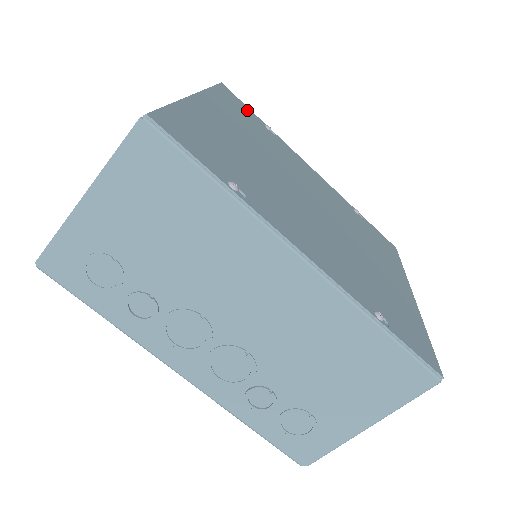
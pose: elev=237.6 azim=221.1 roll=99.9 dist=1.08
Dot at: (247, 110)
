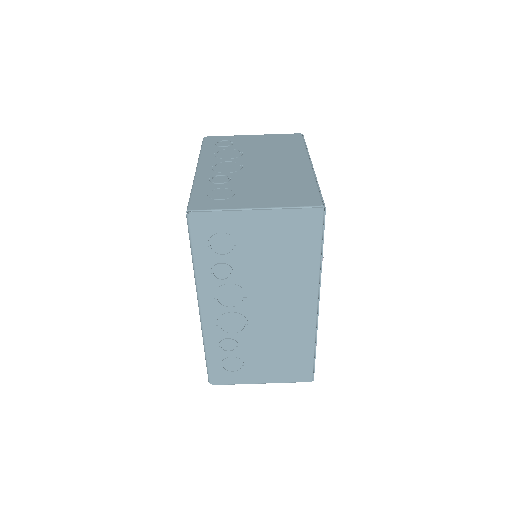
Dot at: occluded
